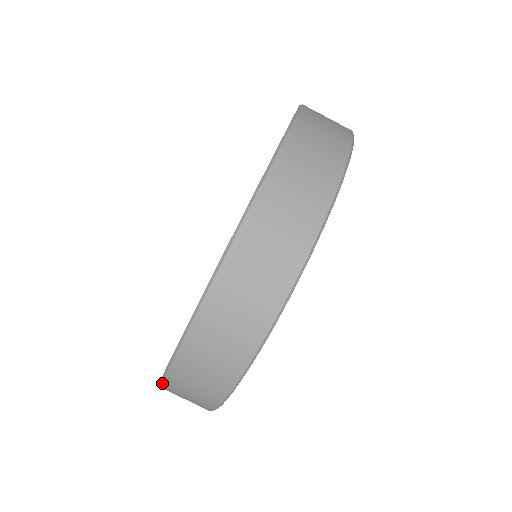
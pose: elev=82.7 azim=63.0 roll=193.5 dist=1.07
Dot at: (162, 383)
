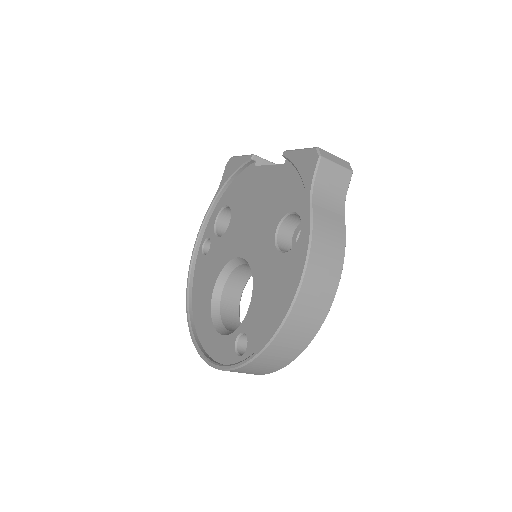
Dot at: (188, 323)
